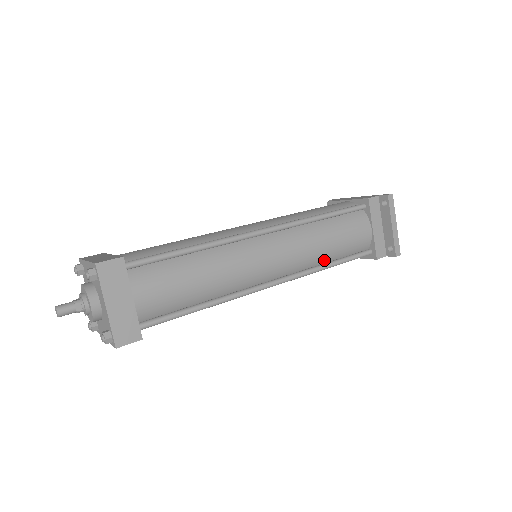
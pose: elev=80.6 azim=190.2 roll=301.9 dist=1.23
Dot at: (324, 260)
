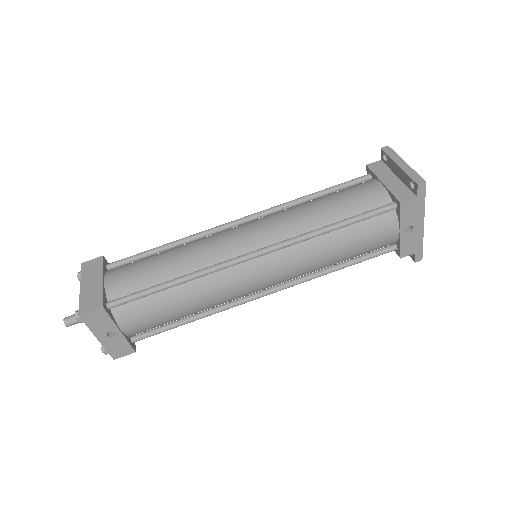
Dot at: (322, 225)
